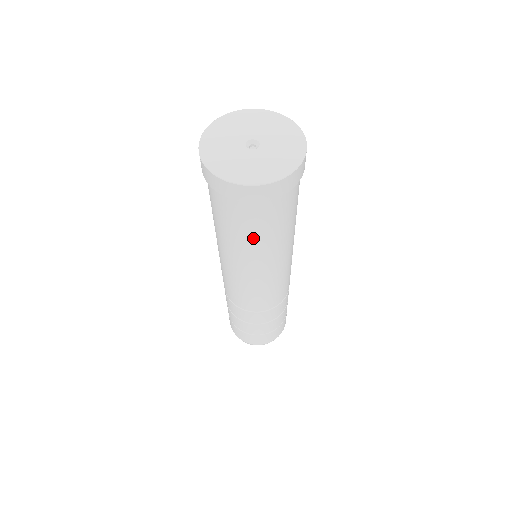
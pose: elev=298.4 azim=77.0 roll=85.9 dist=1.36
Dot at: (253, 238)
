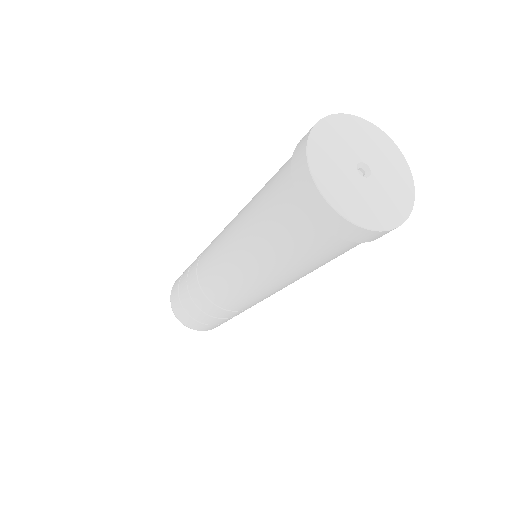
Dot at: (271, 238)
